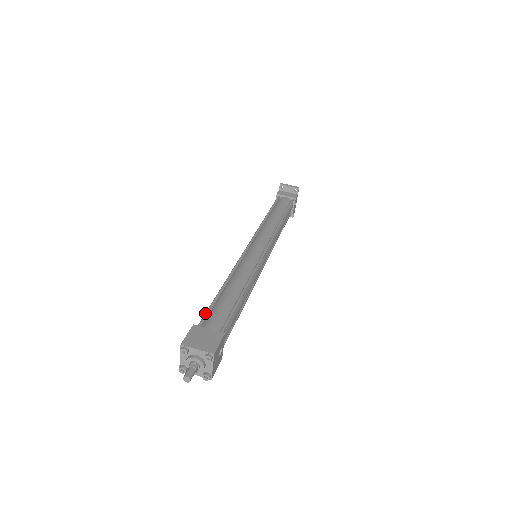
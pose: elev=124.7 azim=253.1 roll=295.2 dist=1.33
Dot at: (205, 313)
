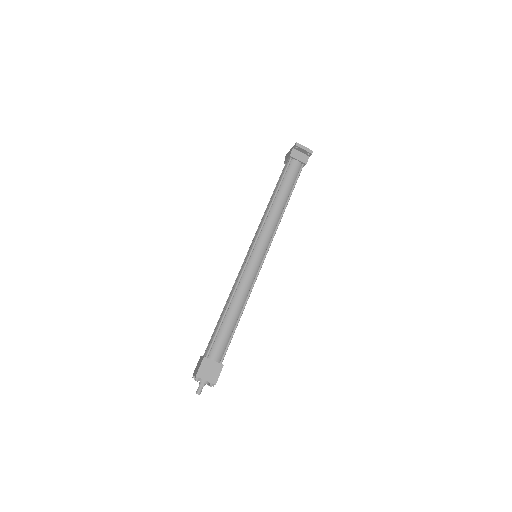
Dot at: (212, 342)
